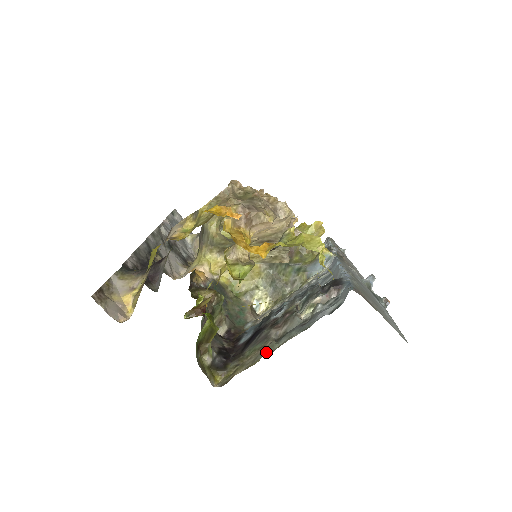
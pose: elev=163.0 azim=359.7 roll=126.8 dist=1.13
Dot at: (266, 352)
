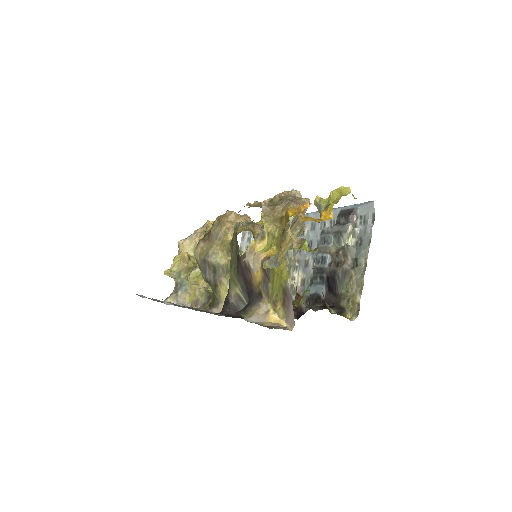
Dot at: (359, 275)
